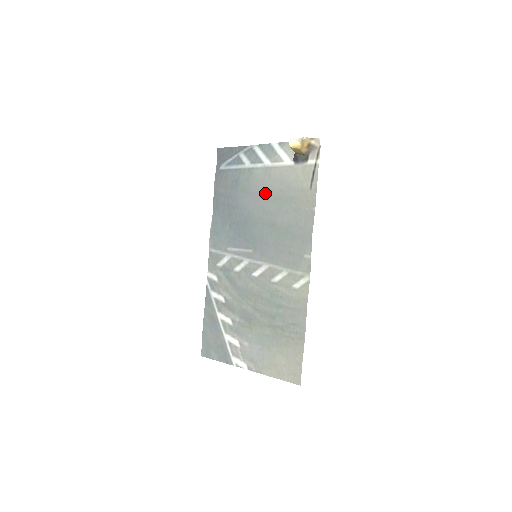
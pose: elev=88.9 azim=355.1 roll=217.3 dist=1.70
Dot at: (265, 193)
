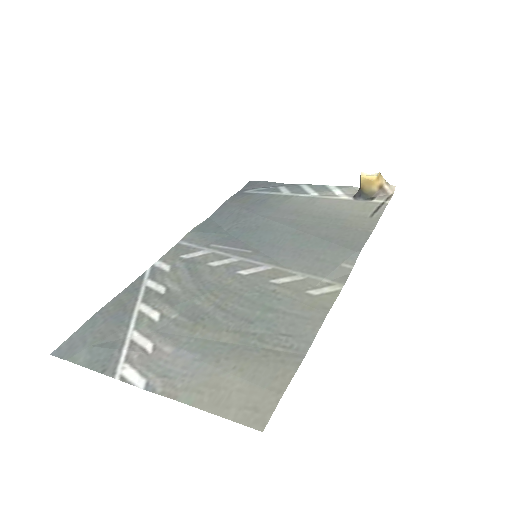
Dot at: (301, 212)
